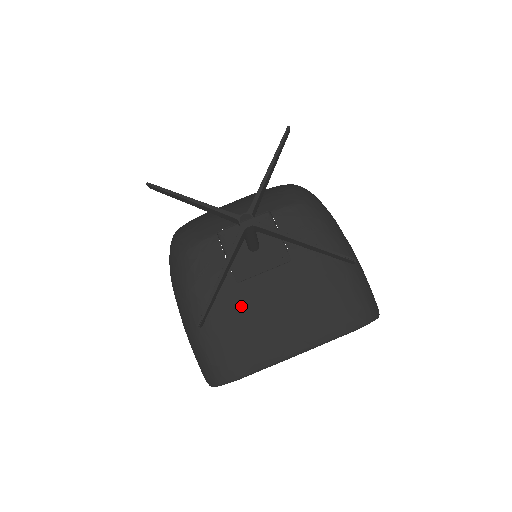
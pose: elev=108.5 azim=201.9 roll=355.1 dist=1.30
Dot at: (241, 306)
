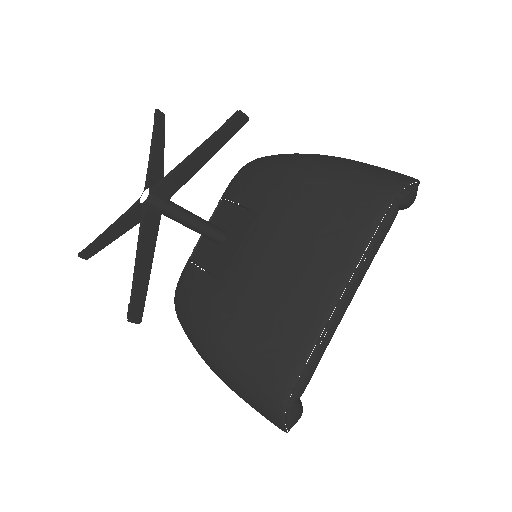
Dot at: (238, 299)
